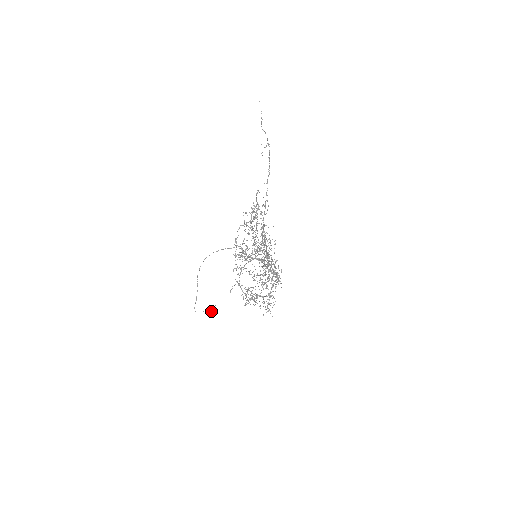
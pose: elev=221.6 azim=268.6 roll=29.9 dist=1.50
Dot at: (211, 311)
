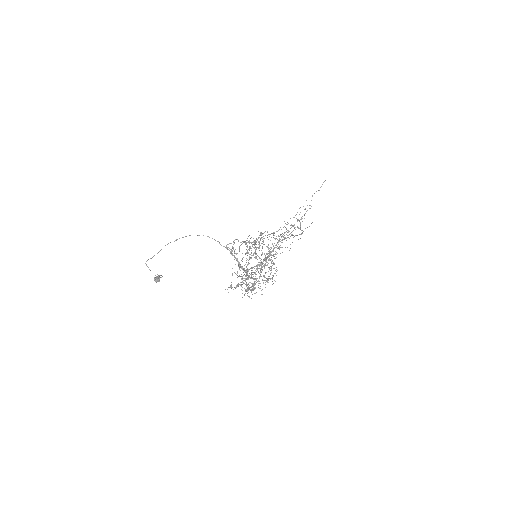
Dot at: (158, 276)
